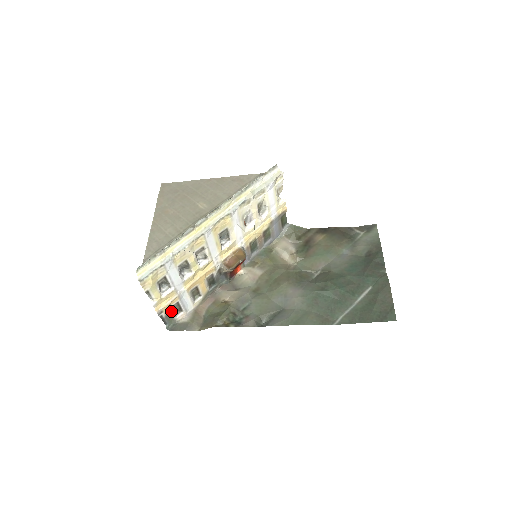
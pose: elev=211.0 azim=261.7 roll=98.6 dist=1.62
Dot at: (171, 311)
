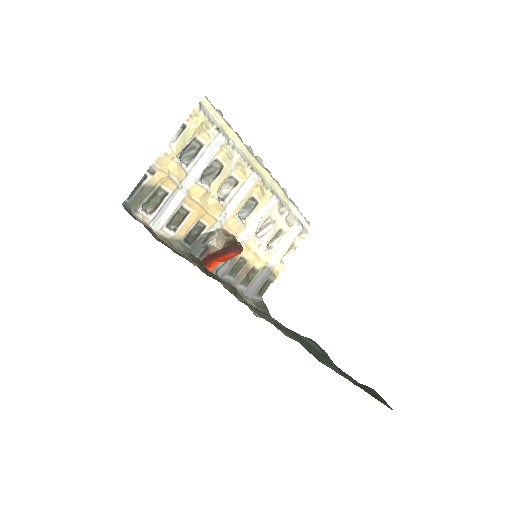
Dot at: (151, 192)
